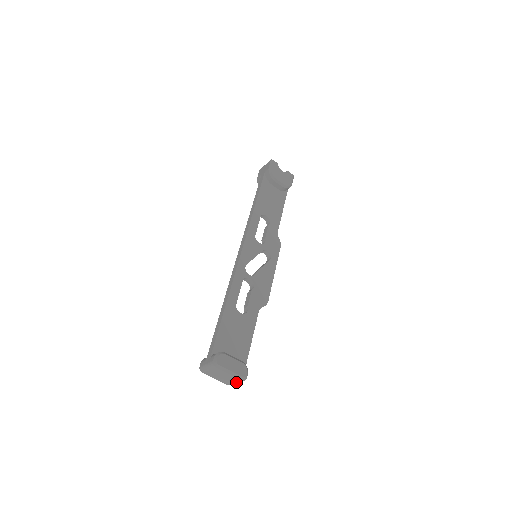
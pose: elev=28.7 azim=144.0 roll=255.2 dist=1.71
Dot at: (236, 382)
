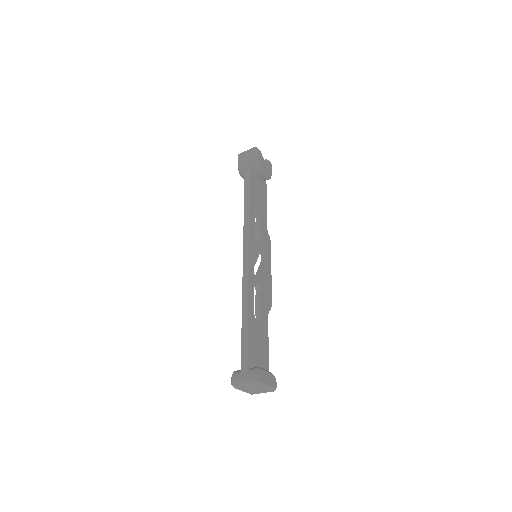
Dot at: (264, 392)
